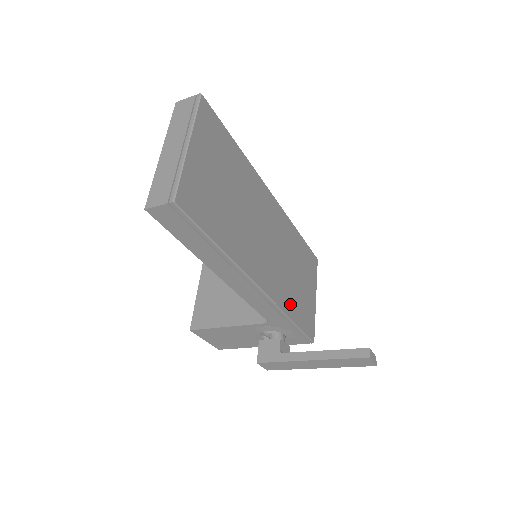
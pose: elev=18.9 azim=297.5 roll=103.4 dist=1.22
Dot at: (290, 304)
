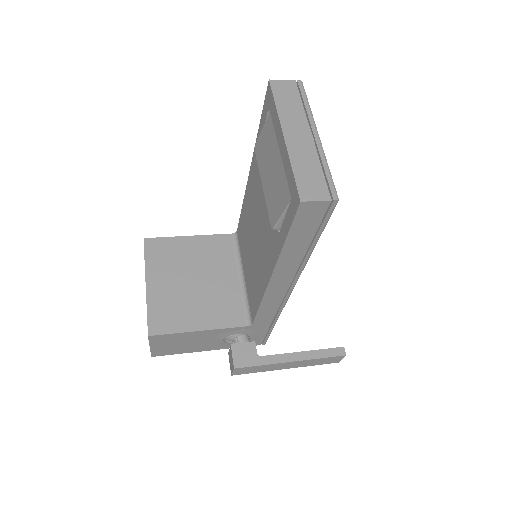
Dot at: occluded
